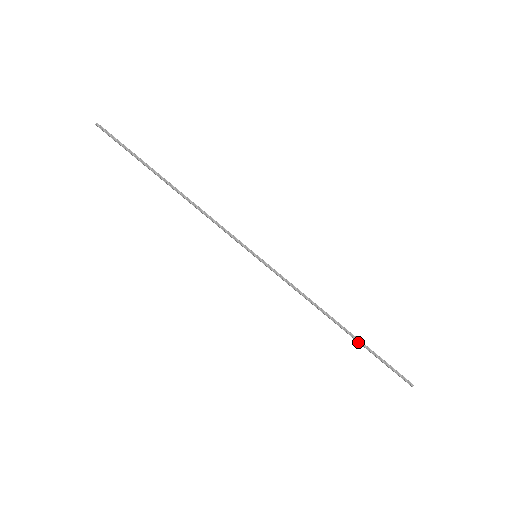
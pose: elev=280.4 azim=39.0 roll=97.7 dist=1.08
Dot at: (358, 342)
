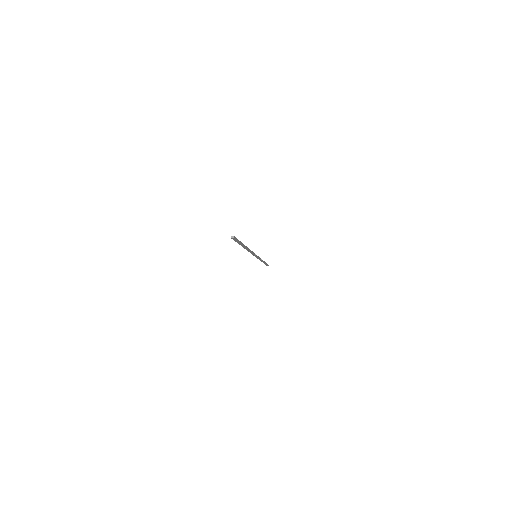
Dot at: (264, 263)
